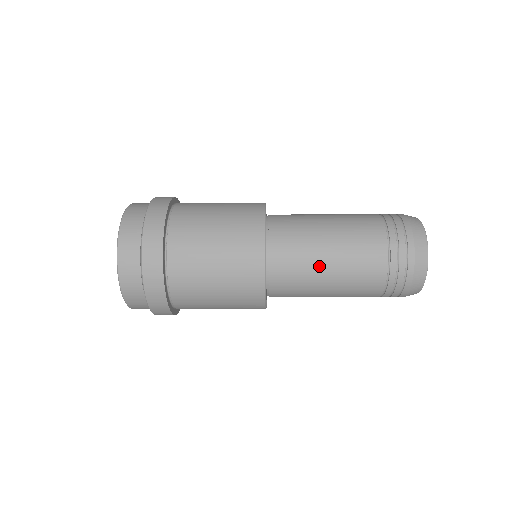
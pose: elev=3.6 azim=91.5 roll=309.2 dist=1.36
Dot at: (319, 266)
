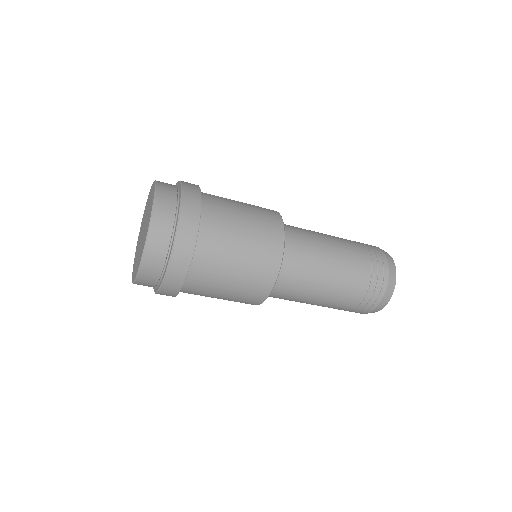
Dot at: (319, 237)
